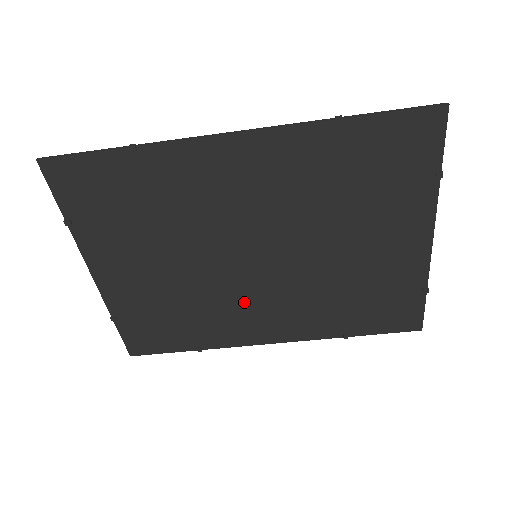
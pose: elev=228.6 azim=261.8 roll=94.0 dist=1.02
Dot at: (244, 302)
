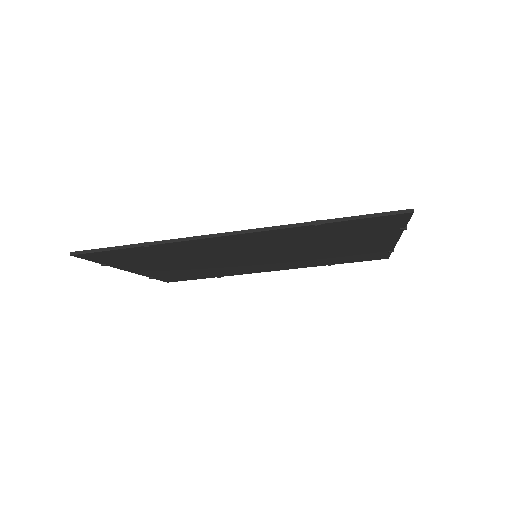
Dot at: (249, 266)
